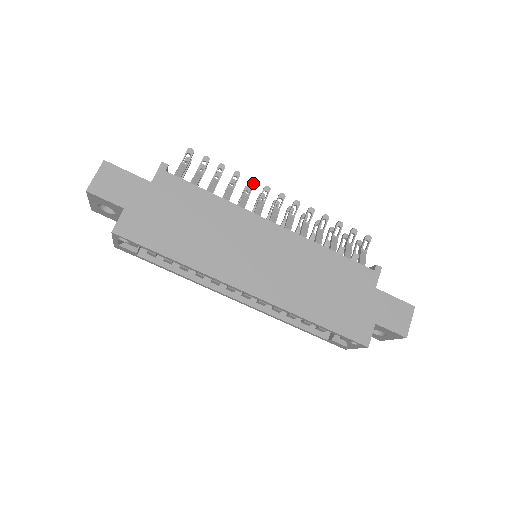
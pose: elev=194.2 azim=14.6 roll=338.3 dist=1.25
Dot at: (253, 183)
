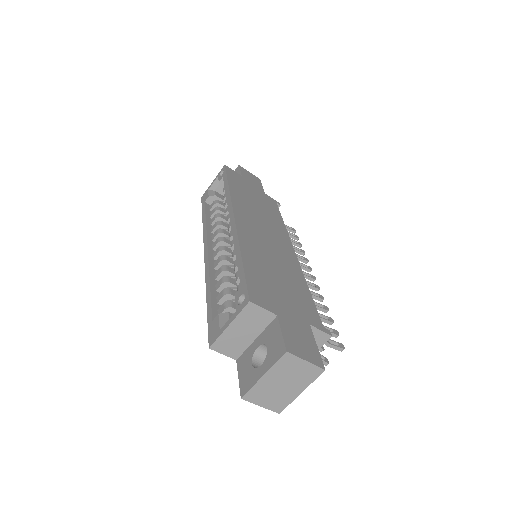
Dot at: (306, 260)
